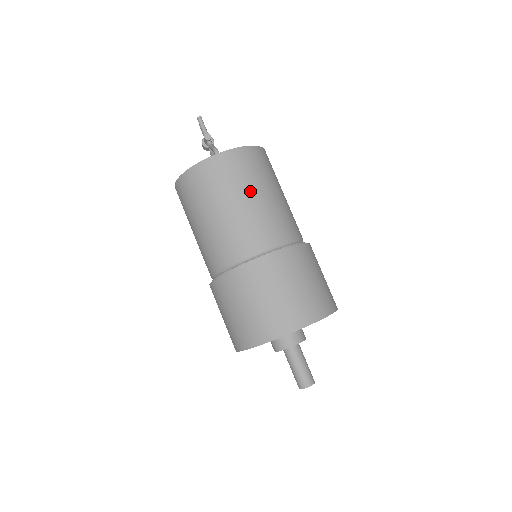
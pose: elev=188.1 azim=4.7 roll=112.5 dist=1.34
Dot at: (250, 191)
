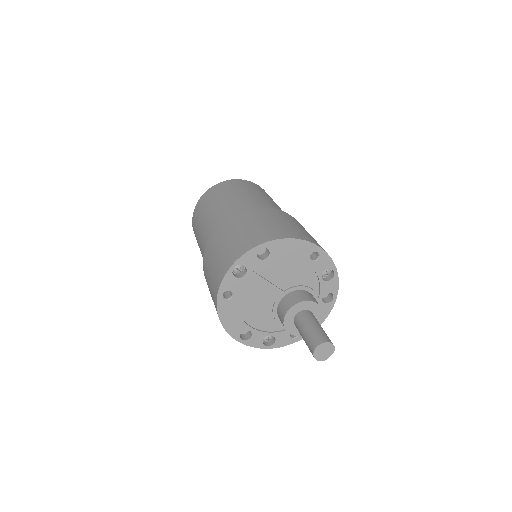
Dot at: (215, 202)
